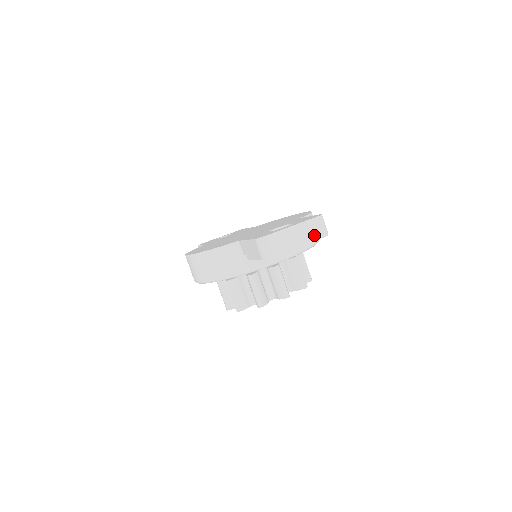
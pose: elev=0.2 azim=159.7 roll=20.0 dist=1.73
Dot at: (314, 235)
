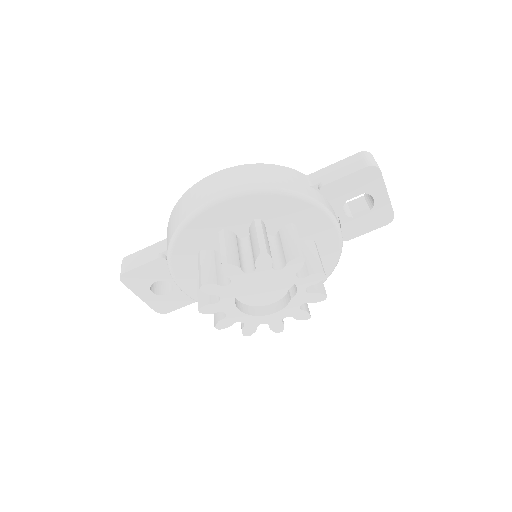
Dot at: occluded
